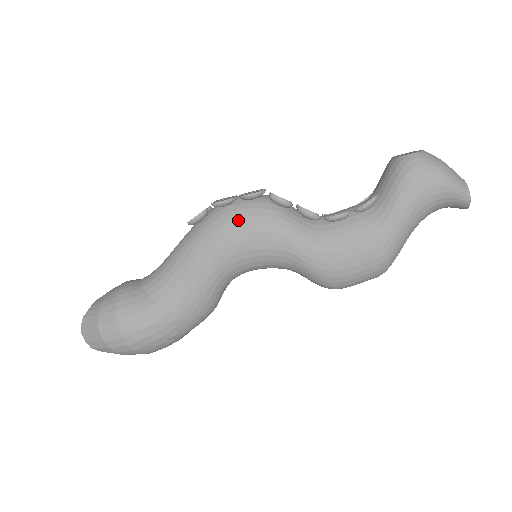
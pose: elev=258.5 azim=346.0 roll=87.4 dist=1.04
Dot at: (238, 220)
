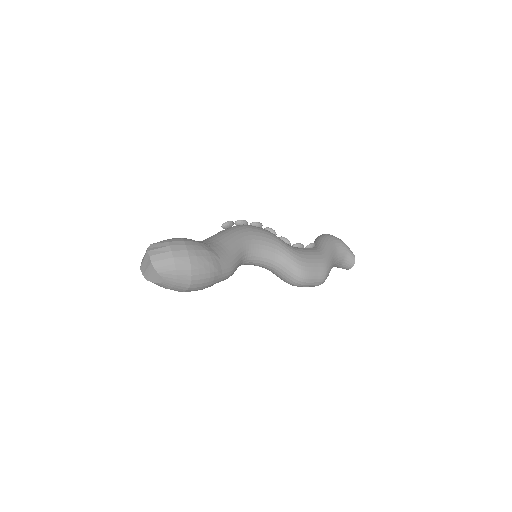
Dot at: (253, 227)
